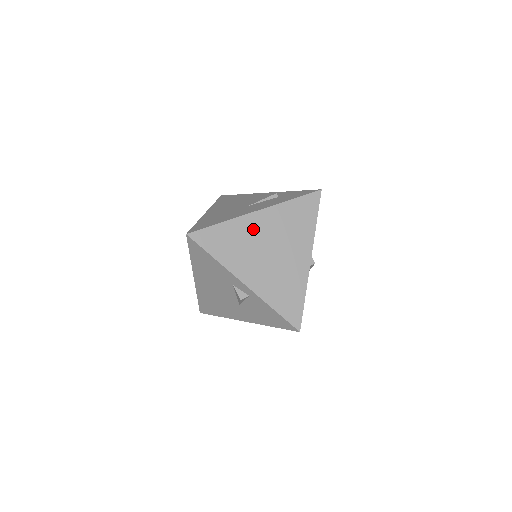
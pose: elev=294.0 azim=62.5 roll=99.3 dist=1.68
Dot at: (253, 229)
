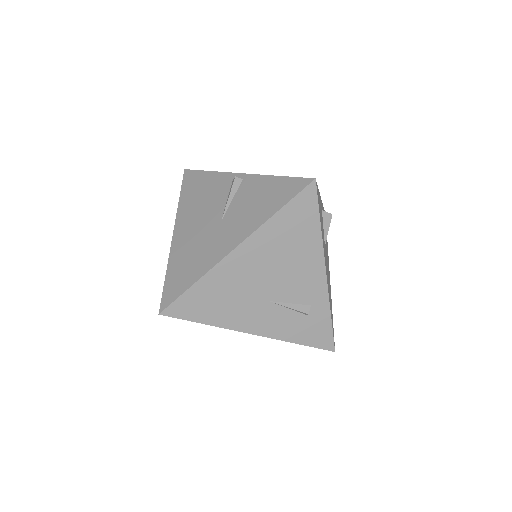
Dot at: occluded
